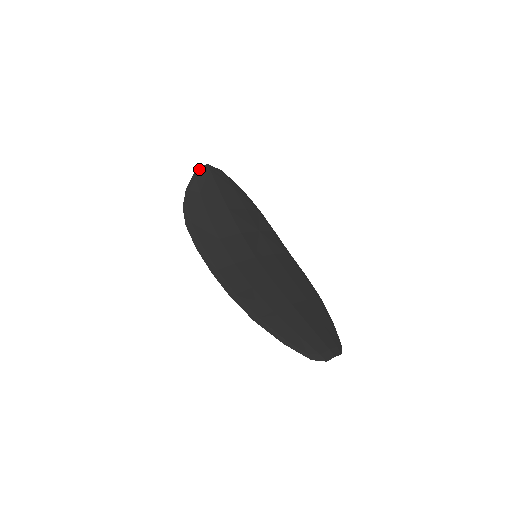
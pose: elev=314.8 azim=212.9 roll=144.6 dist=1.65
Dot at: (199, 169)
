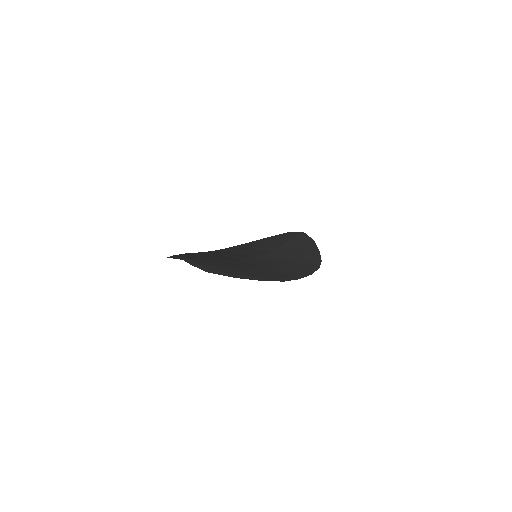
Dot at: (294, 232)
